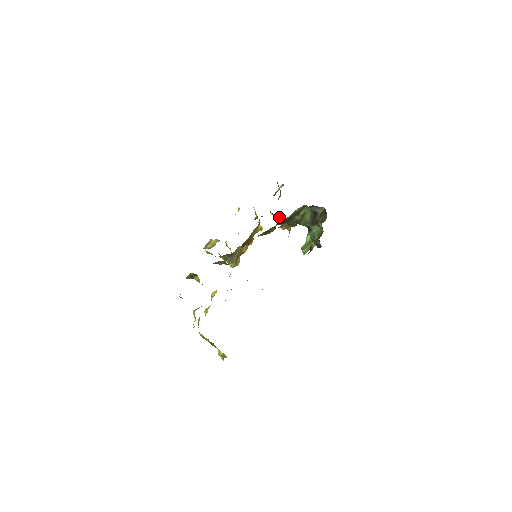
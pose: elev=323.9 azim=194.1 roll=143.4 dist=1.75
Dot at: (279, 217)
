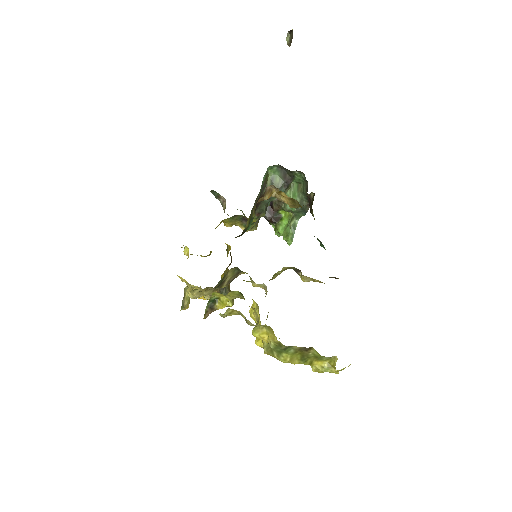
Dot at: (239, 223)
